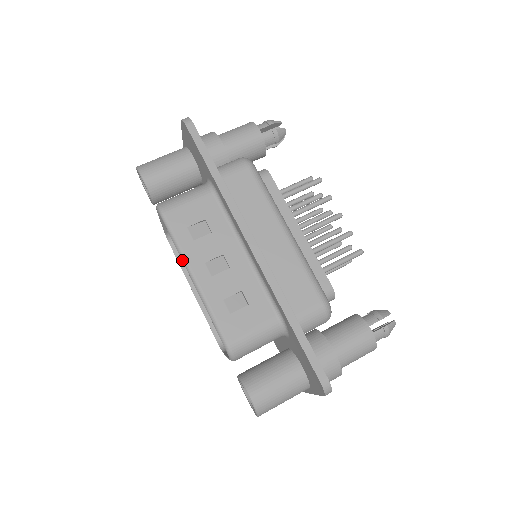
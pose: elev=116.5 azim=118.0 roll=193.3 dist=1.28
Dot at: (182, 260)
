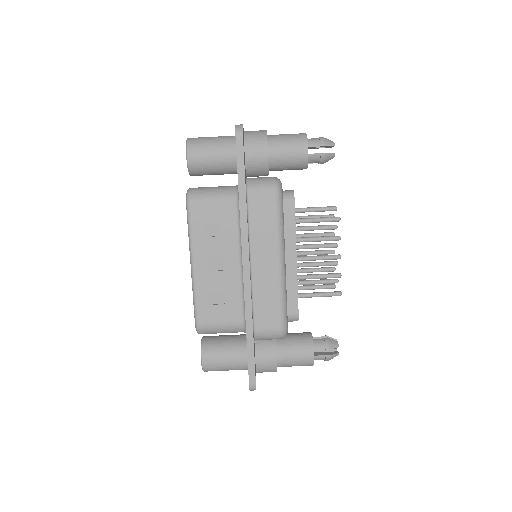
Dot at: (189, 248)
